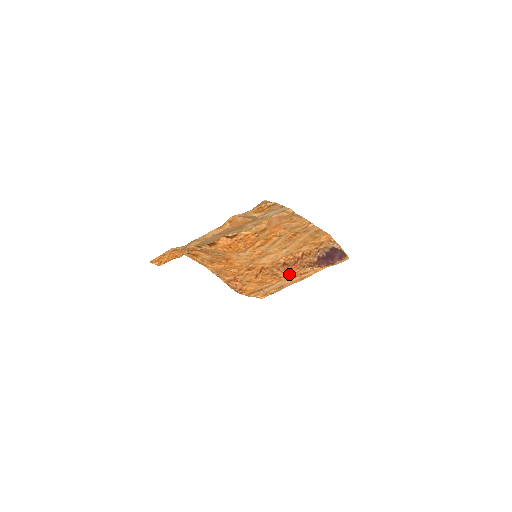
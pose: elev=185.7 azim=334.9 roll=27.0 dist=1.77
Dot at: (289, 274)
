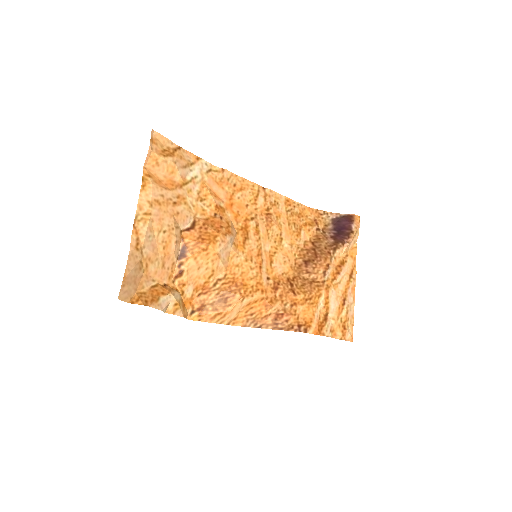
Dot at: (325, 270)
